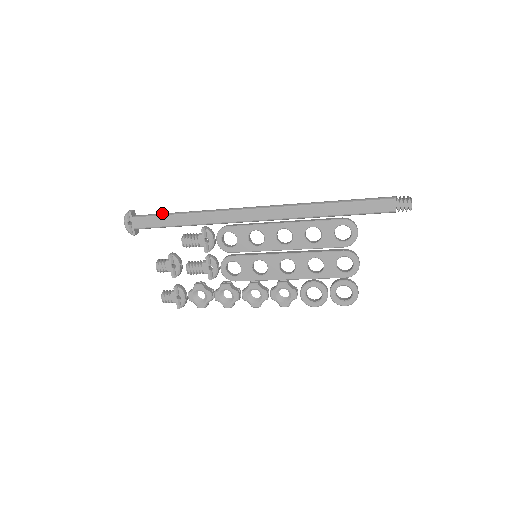
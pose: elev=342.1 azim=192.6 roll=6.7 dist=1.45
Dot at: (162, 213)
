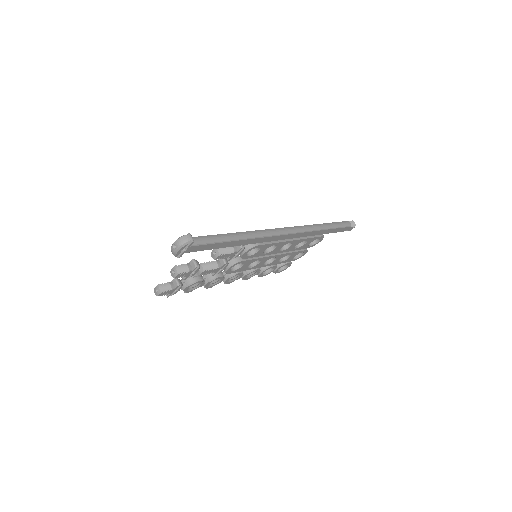
Dot at: (218, 237)
